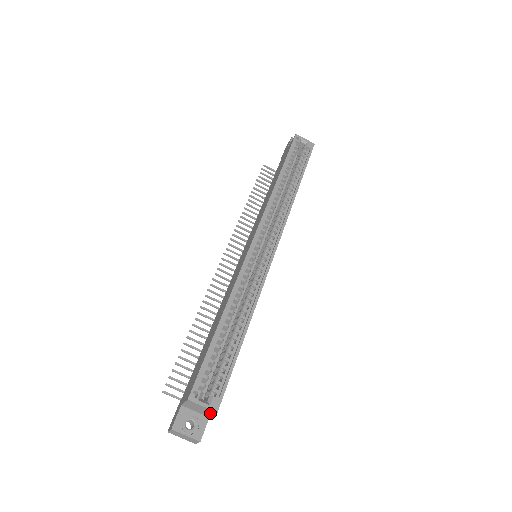
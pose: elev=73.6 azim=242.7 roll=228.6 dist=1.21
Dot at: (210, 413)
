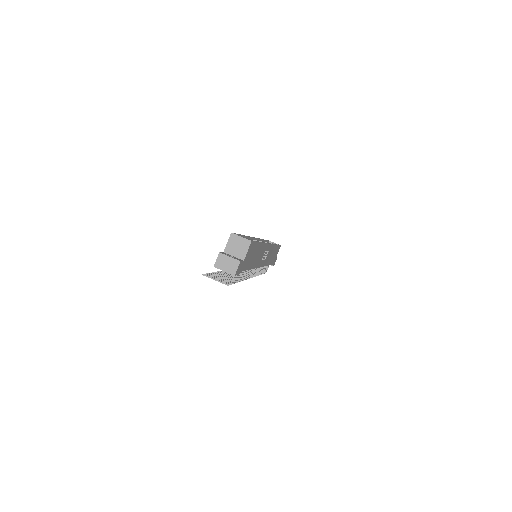
Dot at: (245, 249)
